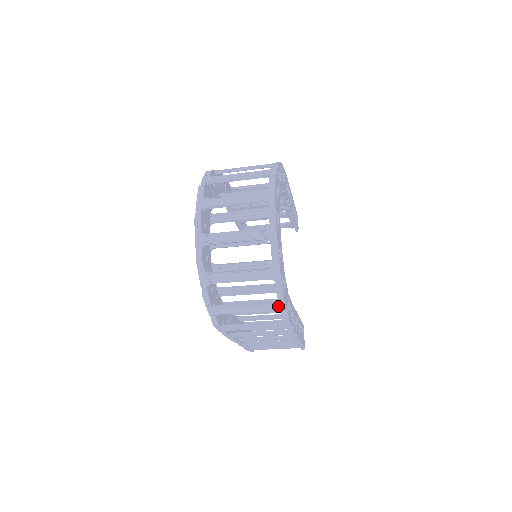
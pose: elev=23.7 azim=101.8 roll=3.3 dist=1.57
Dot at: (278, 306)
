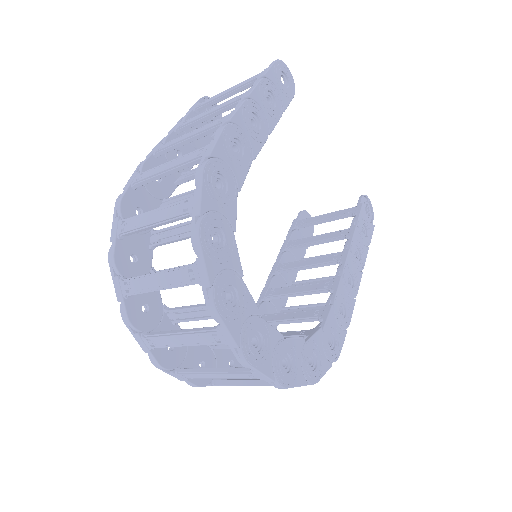
Dot at: occluded
